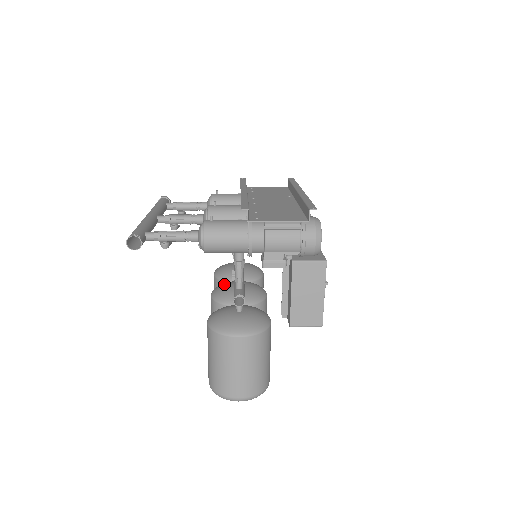
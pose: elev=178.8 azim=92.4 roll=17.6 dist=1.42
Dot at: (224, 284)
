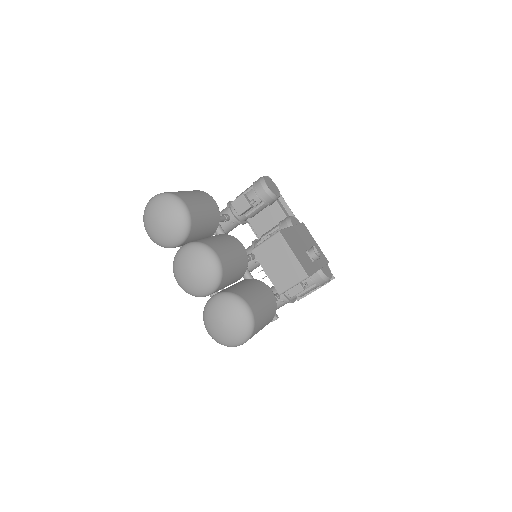
Dot at: occluded
